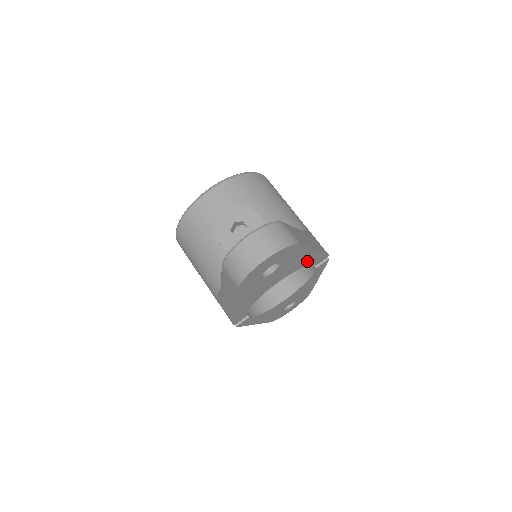
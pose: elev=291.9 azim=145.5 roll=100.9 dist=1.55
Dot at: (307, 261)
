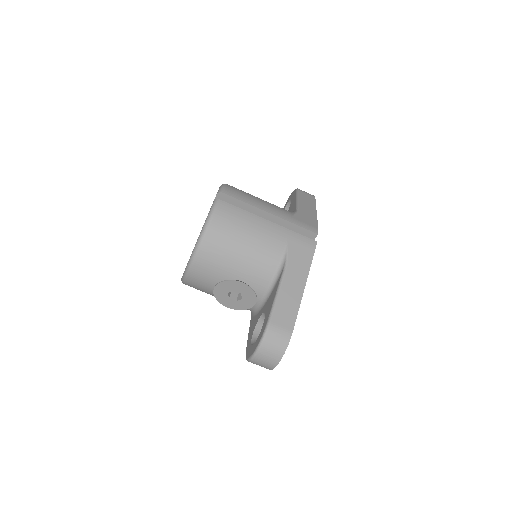
Dot at: occluded
